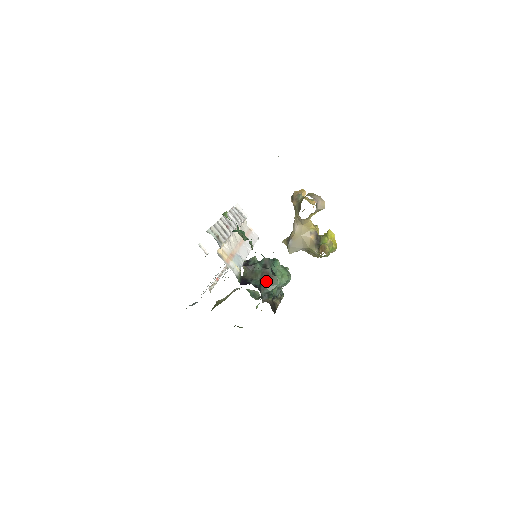
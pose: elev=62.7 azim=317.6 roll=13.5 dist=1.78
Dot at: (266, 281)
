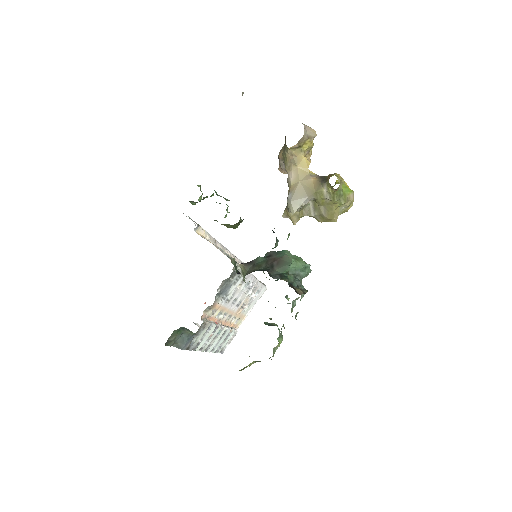
Dot at: (274, 265)
